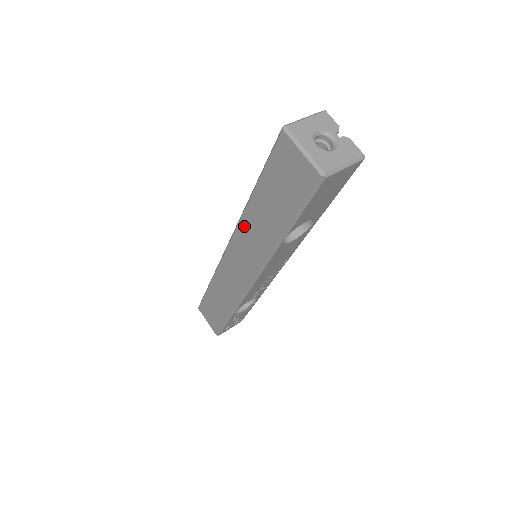
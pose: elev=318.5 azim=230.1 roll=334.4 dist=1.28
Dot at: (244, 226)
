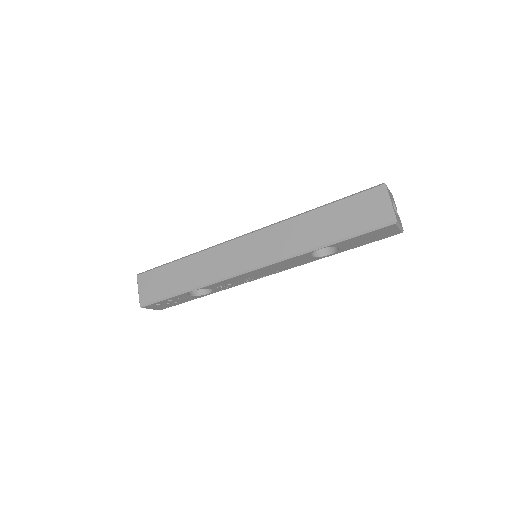
Dot at: (285, 226)
